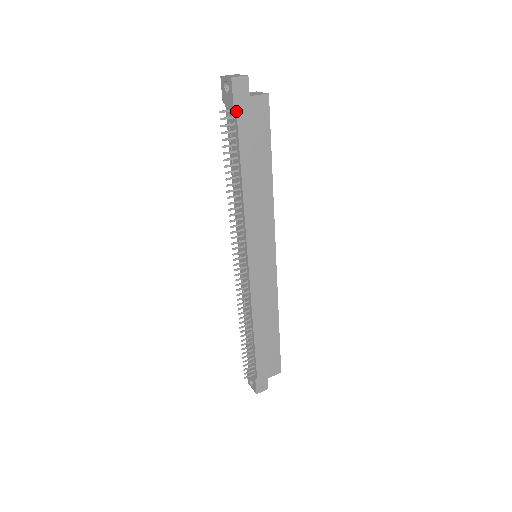
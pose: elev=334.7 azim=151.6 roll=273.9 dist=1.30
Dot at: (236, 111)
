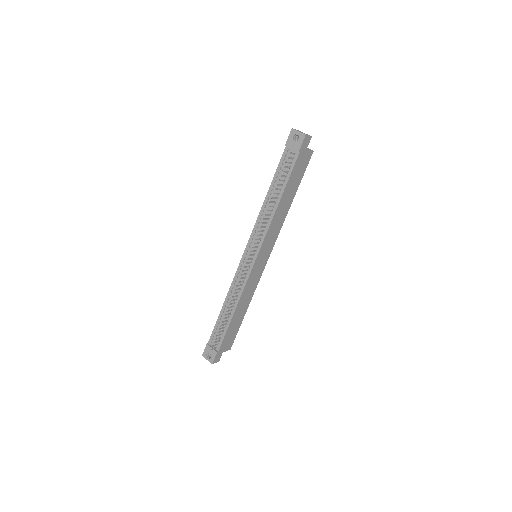
Dot at: (298, 156)
